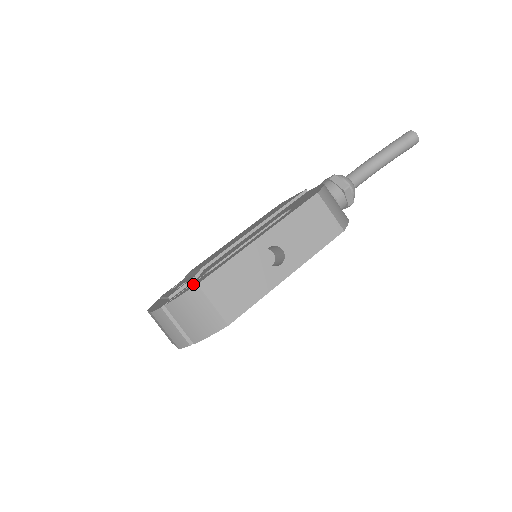
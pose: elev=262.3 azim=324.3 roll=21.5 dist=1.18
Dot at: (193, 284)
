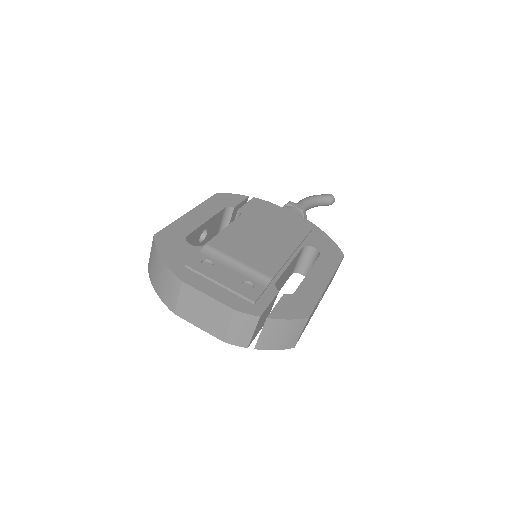
Dot at: (289, 306)
